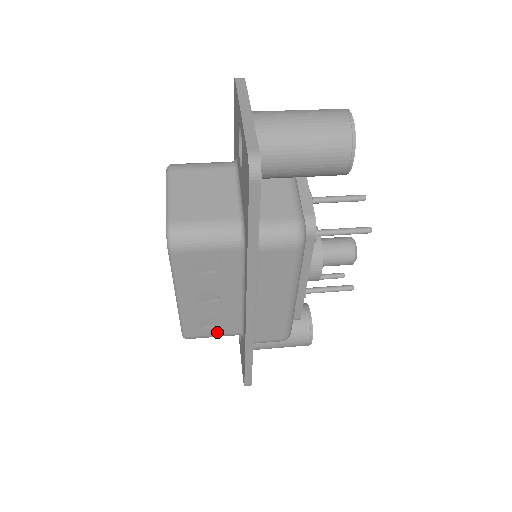
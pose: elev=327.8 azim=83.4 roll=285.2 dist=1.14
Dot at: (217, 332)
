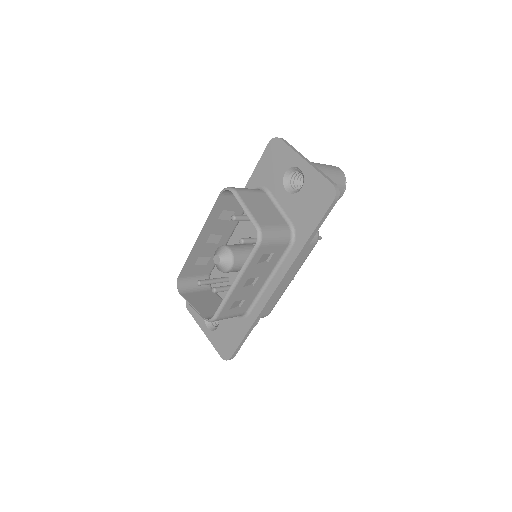
Dot at: (235, 313)
